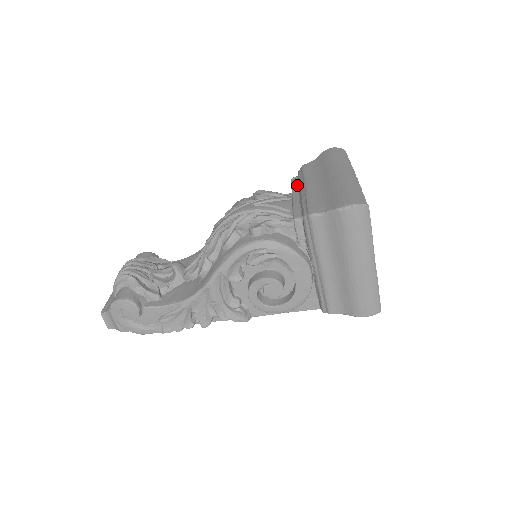
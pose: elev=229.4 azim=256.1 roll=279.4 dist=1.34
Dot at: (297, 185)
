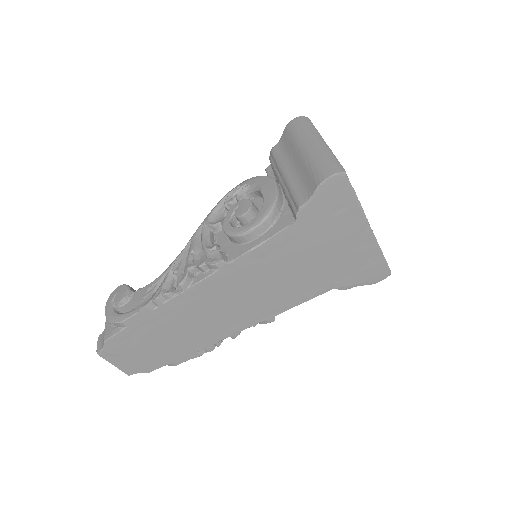
Dot at: occluded
